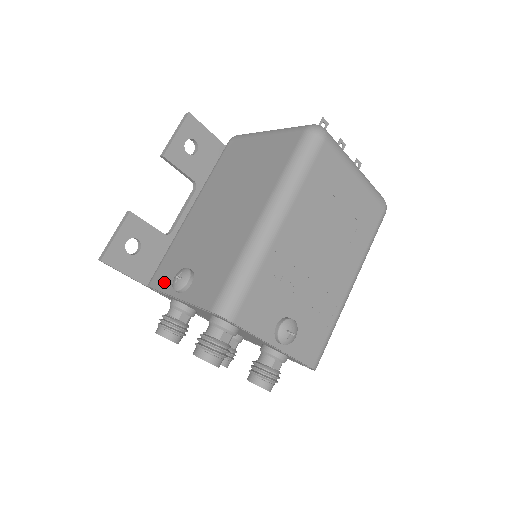
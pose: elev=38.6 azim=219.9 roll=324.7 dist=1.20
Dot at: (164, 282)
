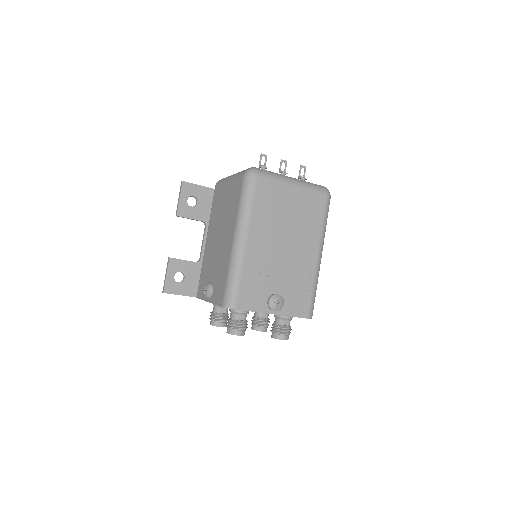
Dot at: (202, 294)
